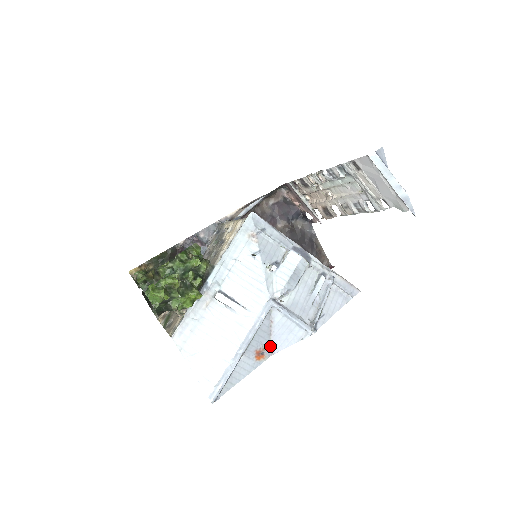
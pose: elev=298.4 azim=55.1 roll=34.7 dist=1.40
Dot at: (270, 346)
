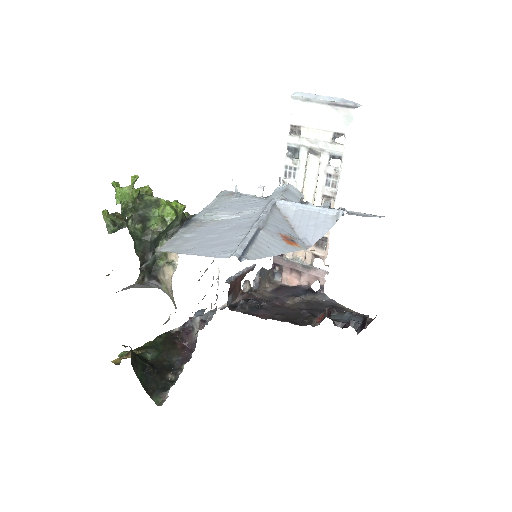
Dot at: (300, 239)
